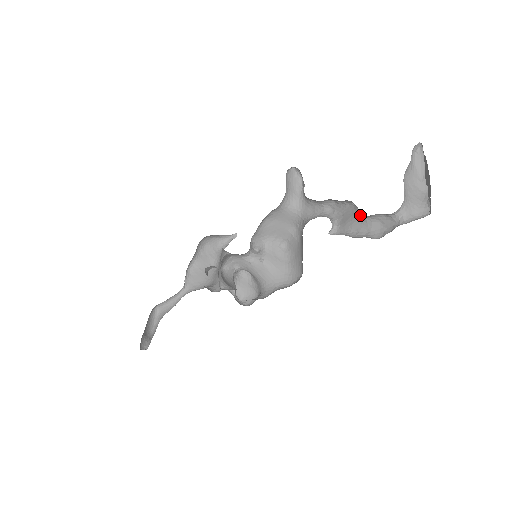
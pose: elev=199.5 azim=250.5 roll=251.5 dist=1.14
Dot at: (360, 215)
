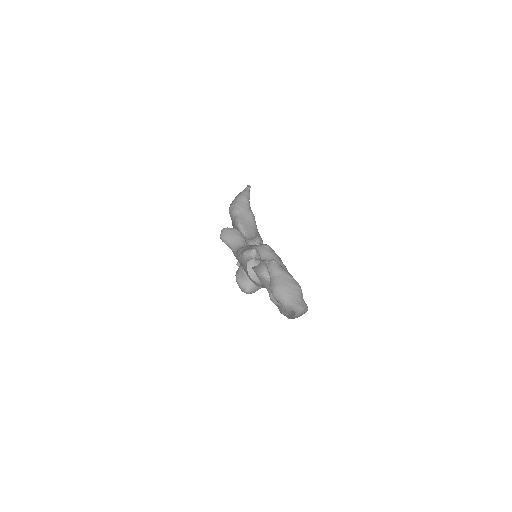
Dot at: occluded
